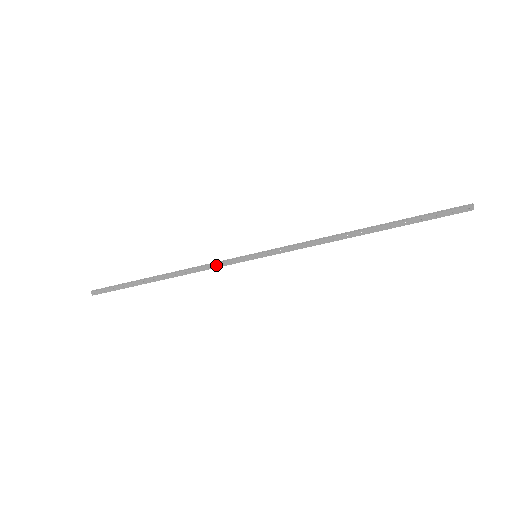
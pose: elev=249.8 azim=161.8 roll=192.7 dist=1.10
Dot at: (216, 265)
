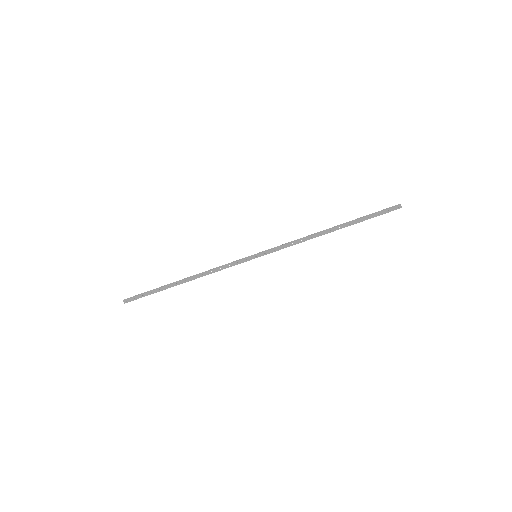
Dot at: (226, 266)
